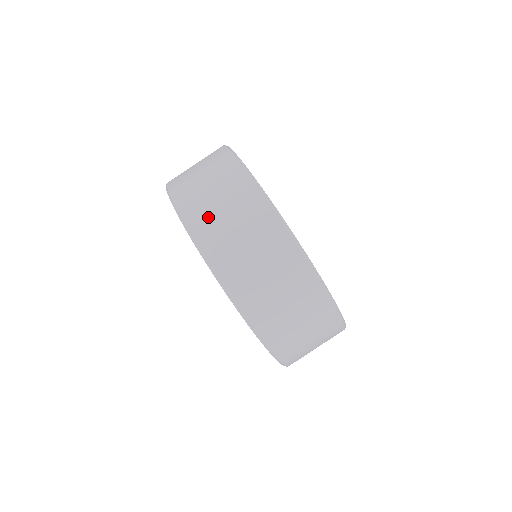
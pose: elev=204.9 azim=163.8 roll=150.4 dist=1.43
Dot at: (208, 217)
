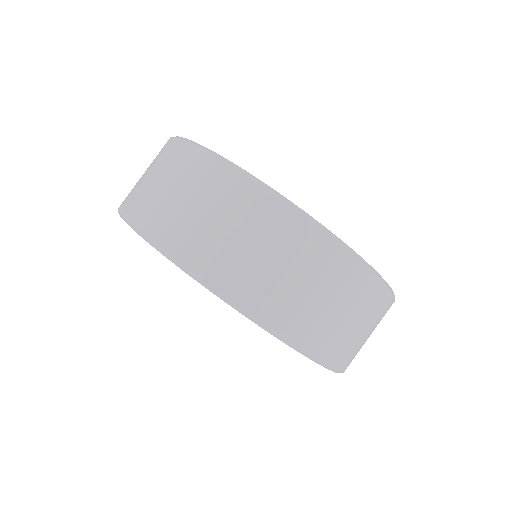
Dot at: (316, 323)
